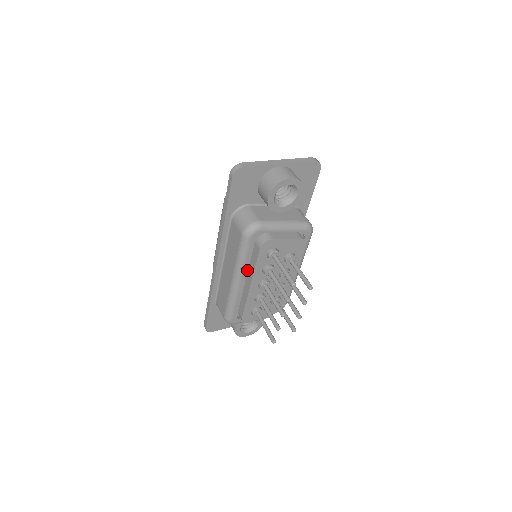
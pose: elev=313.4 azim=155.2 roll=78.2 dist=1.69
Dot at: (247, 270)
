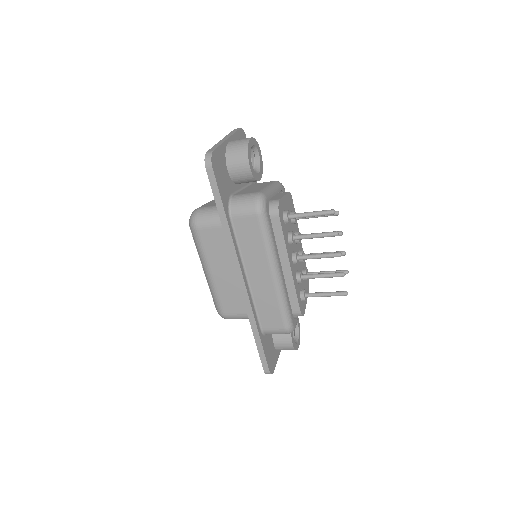
Dot at: (278, 253)
